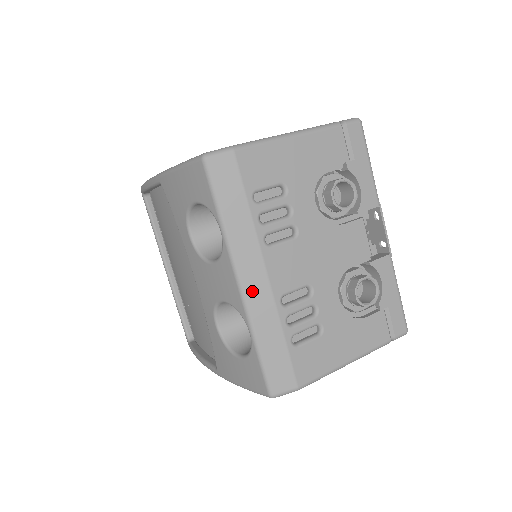
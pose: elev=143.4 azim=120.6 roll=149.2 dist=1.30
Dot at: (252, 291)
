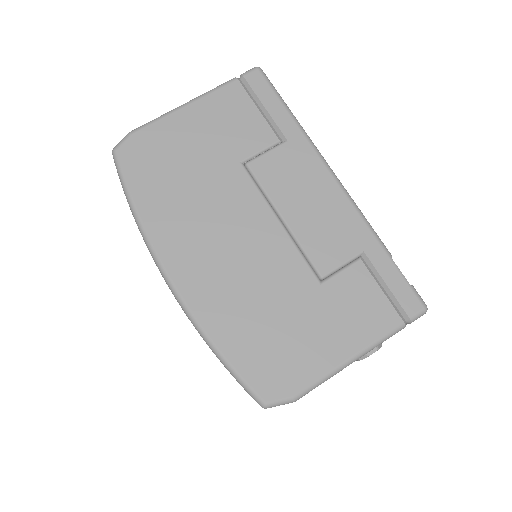
Dot at: occluded
